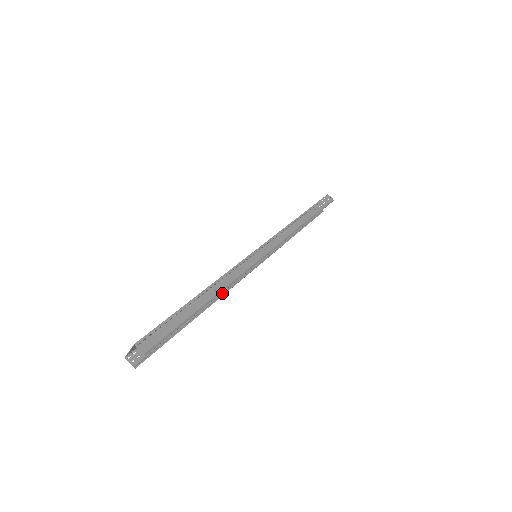
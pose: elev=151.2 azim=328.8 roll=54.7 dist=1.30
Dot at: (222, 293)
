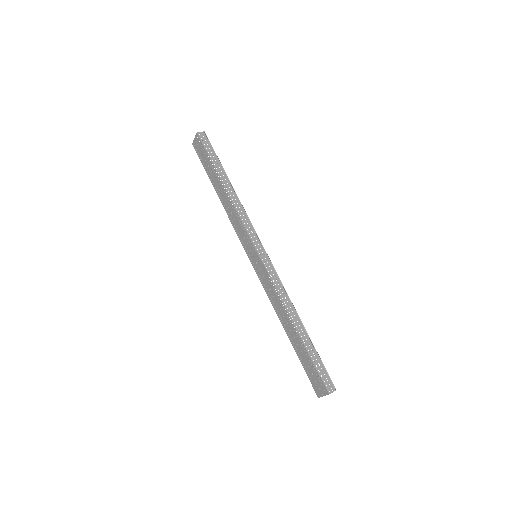
Dot at: occluded
